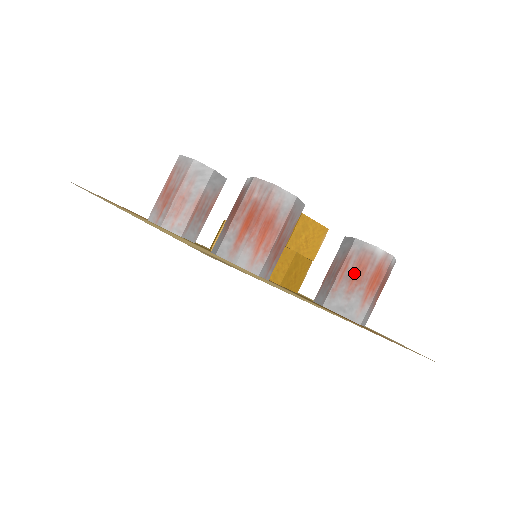
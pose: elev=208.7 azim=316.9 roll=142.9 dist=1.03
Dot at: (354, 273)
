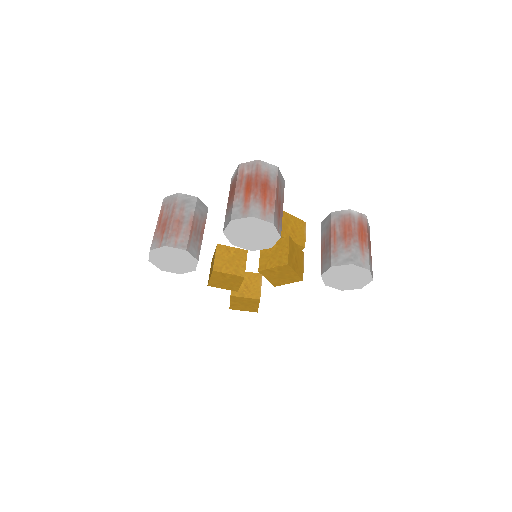
Dot at: (343, 233)
